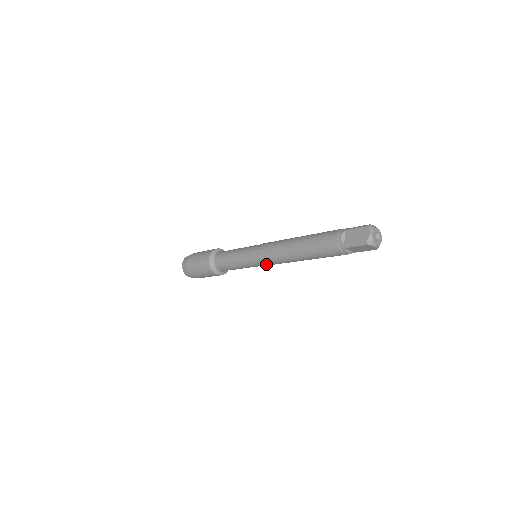
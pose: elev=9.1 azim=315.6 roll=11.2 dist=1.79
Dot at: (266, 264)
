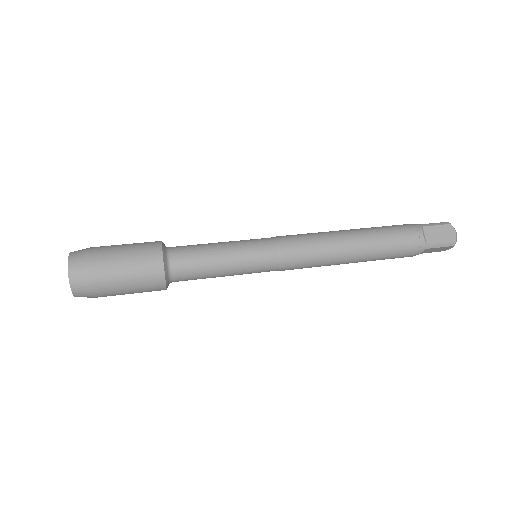
Dot at: occluded
